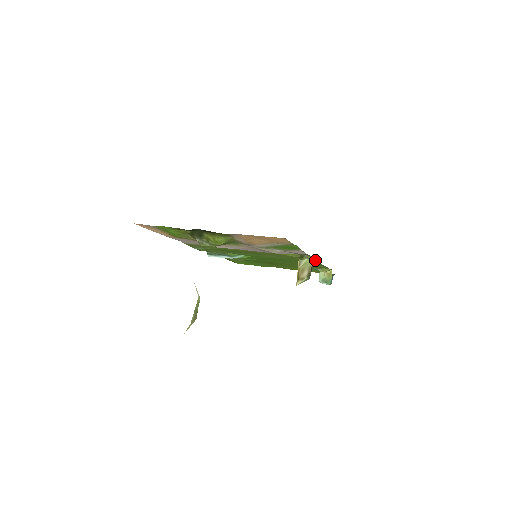
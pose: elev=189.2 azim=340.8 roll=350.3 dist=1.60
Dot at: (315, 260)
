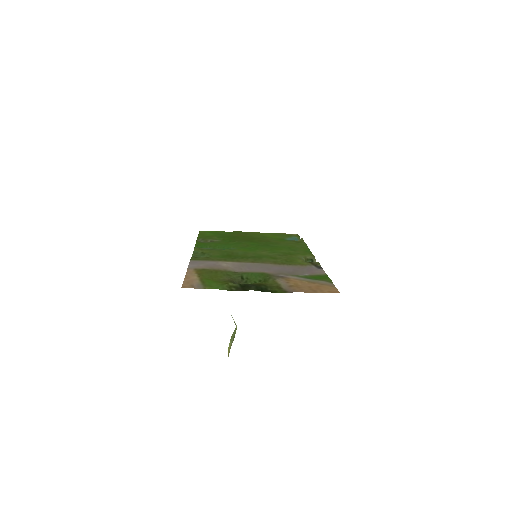
Dot at: occluded
